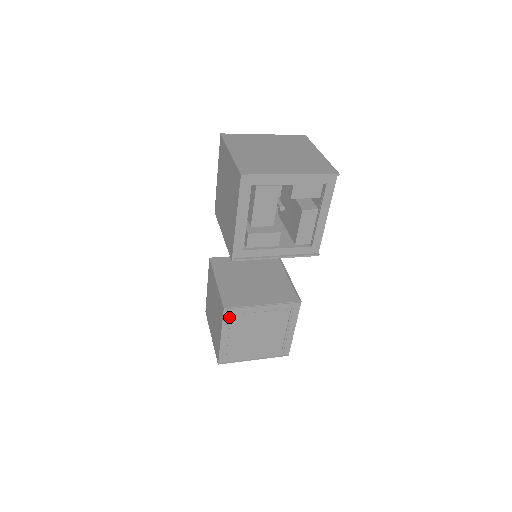
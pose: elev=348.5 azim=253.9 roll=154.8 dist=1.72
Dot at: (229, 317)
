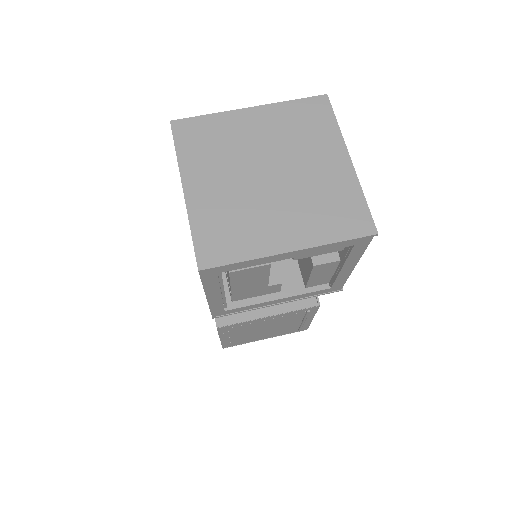
Dot at: (226, 329)
